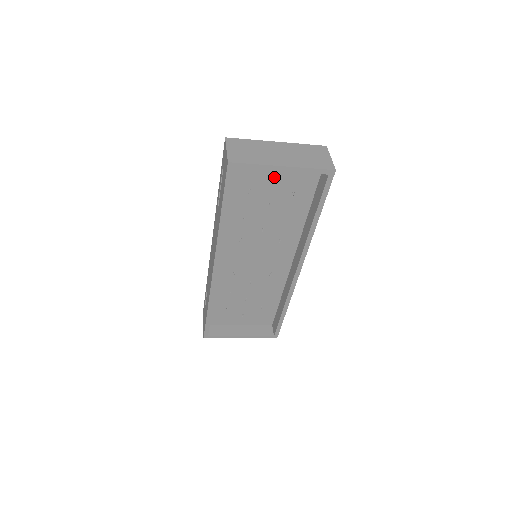
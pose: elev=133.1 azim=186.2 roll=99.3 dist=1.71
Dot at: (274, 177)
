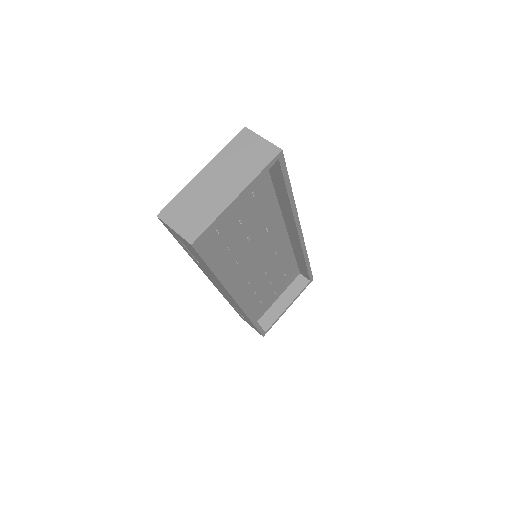
Dot at: occluded
